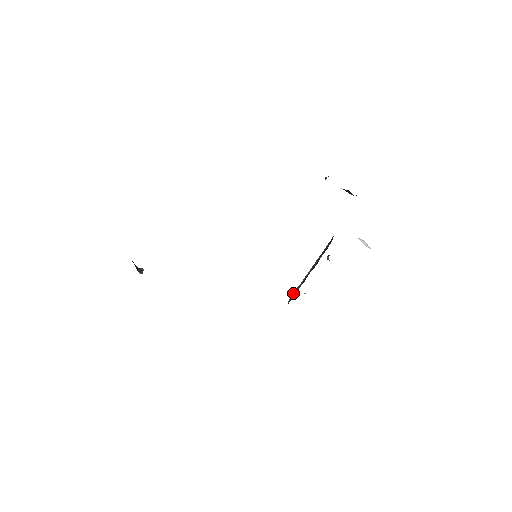
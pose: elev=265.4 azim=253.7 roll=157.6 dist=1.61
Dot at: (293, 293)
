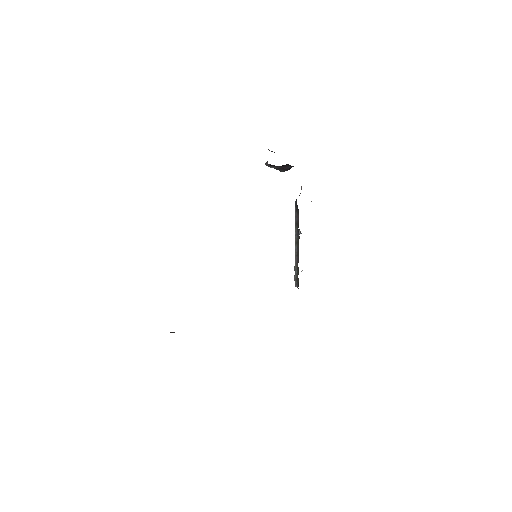
Dot at: (294, 276)
